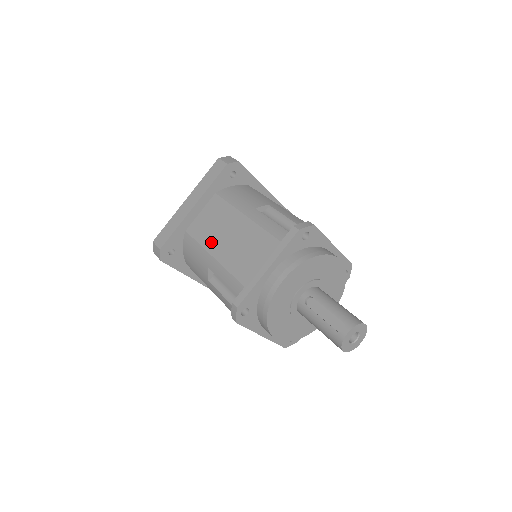
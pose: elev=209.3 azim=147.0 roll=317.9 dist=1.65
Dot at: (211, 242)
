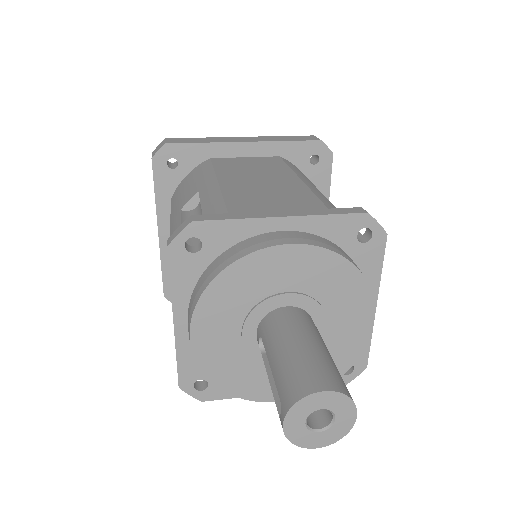
Dot at: occluded
